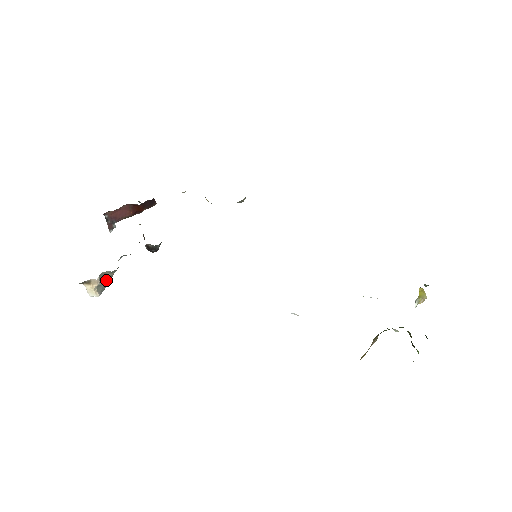
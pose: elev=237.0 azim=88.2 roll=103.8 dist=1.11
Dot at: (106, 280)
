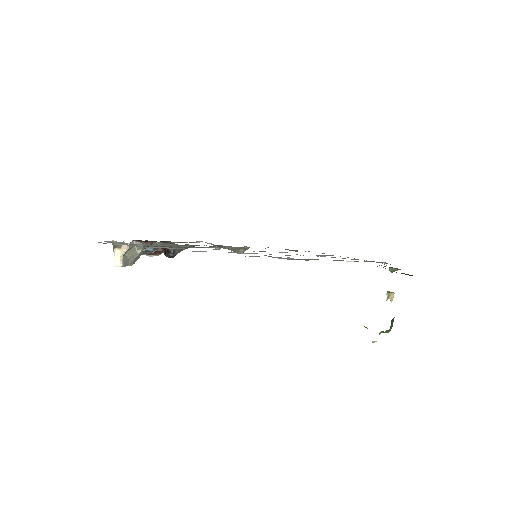
Dot at: (131, 256)
